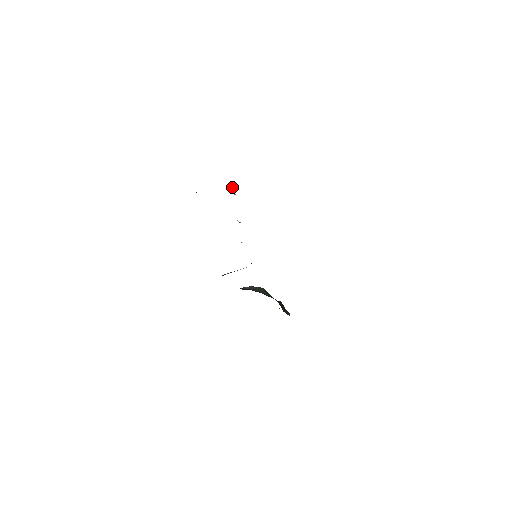
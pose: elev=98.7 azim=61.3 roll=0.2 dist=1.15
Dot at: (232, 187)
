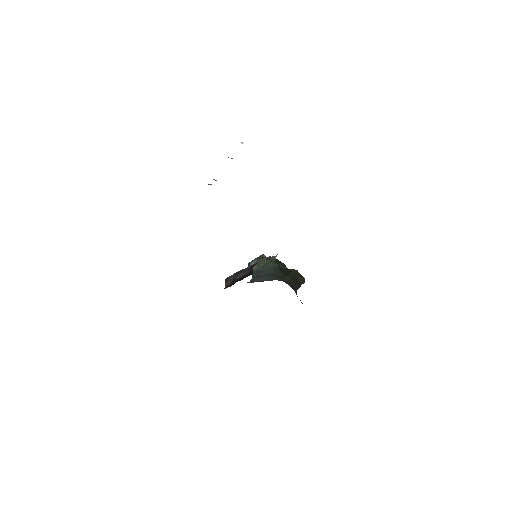
Dot at: (210, 184)
